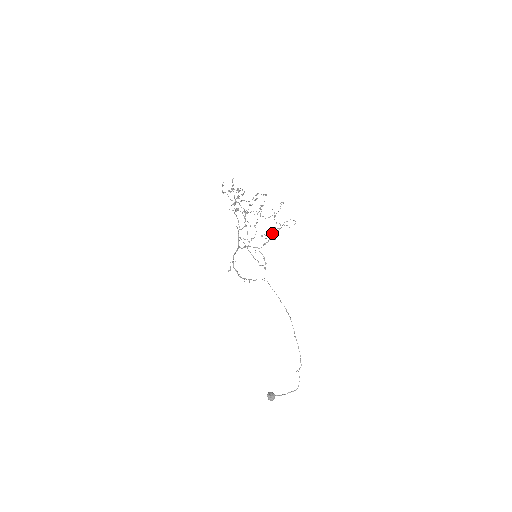
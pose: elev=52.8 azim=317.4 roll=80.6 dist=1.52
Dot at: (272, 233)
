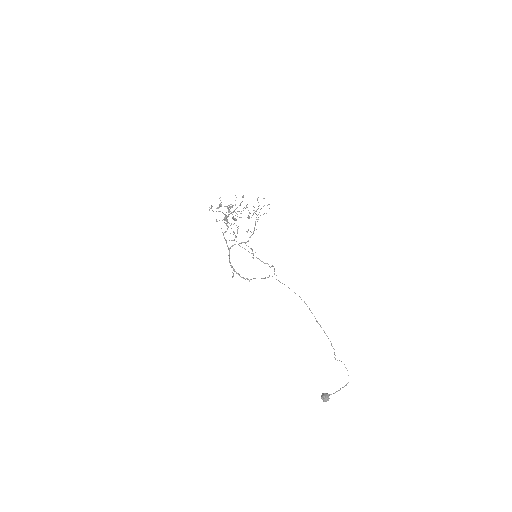
Dot at: occluded
